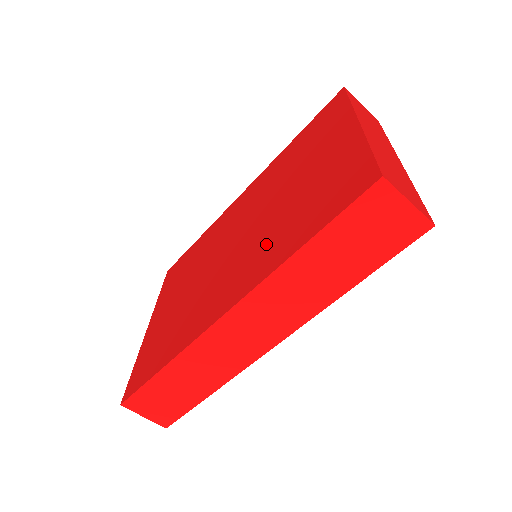
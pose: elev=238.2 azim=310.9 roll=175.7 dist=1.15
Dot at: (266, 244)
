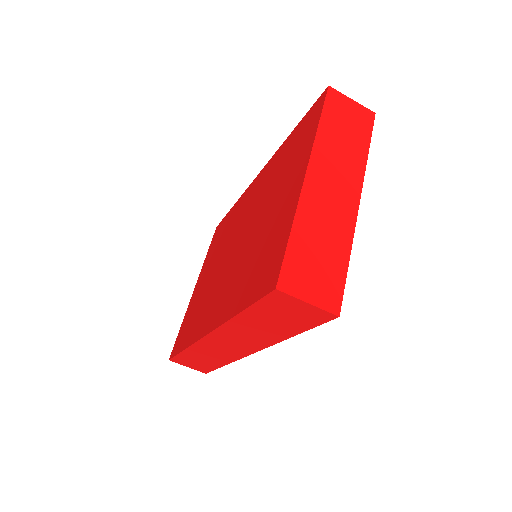
Dot at: (235, 280)
